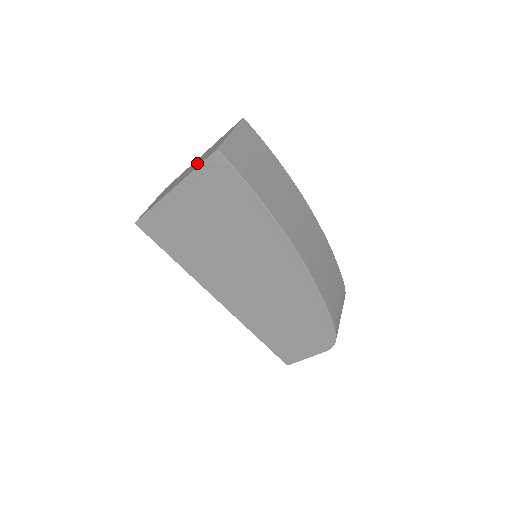
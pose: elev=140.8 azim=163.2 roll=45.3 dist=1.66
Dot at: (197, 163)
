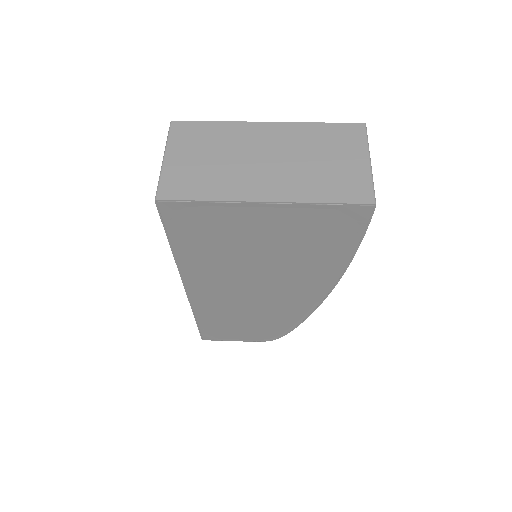
Dot at: (301, 168)
